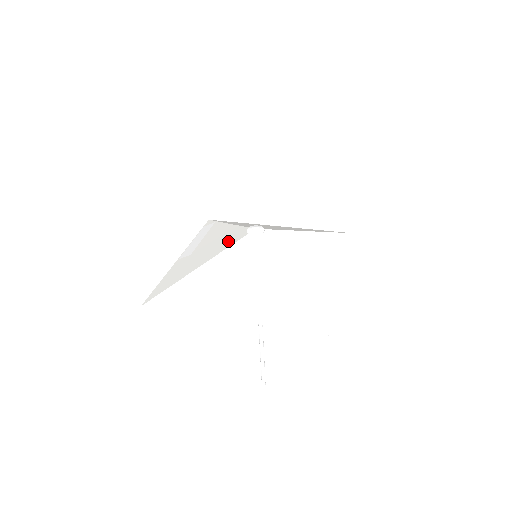
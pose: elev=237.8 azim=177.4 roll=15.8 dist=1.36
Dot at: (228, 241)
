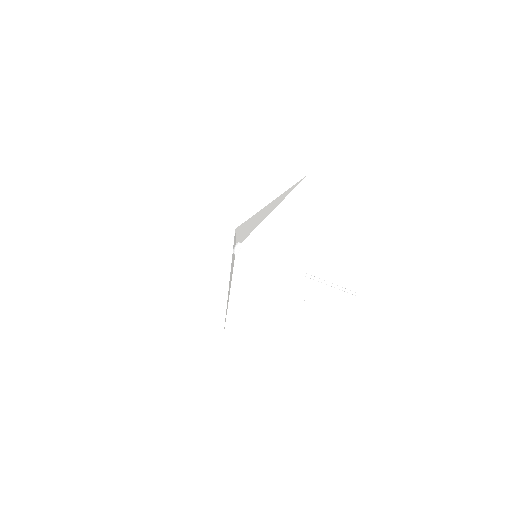
Dot at: (233, 263)
